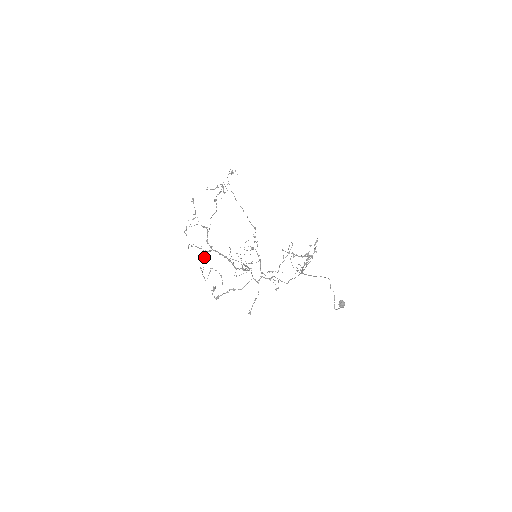
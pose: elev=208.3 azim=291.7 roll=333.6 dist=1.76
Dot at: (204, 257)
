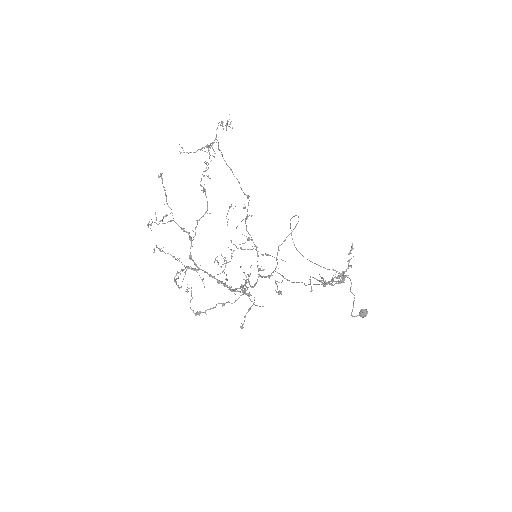
Dot at: (182, 271)
